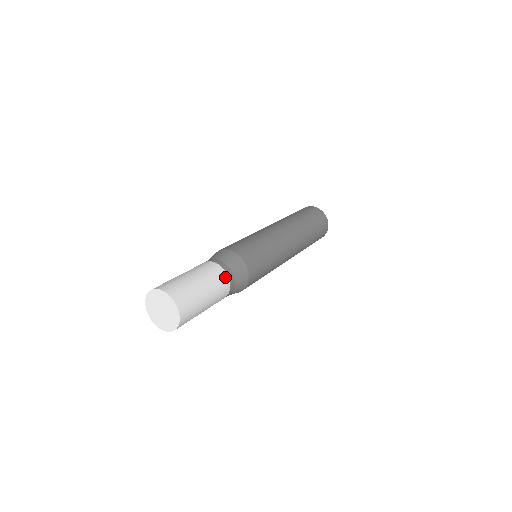
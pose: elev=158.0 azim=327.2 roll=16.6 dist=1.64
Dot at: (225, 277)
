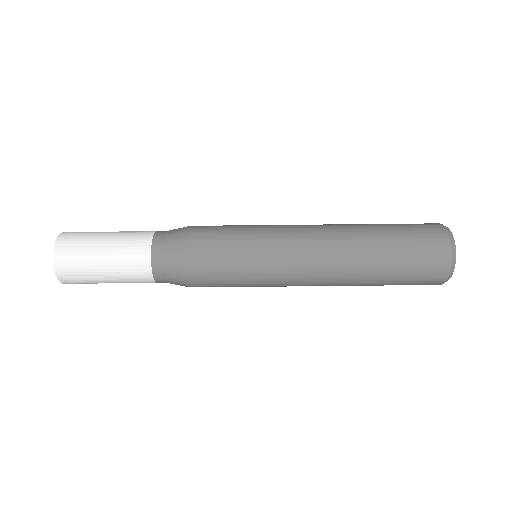
Dot at: (148, 276)
